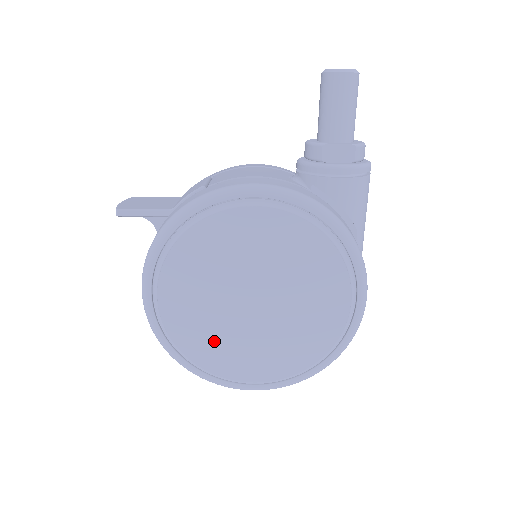
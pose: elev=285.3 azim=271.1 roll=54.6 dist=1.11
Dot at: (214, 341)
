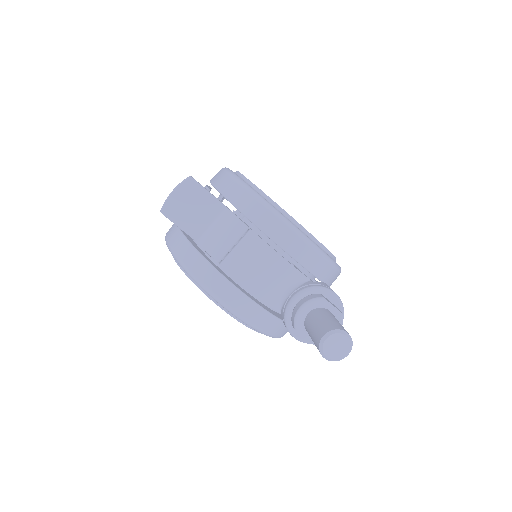
Dot at: occluded
